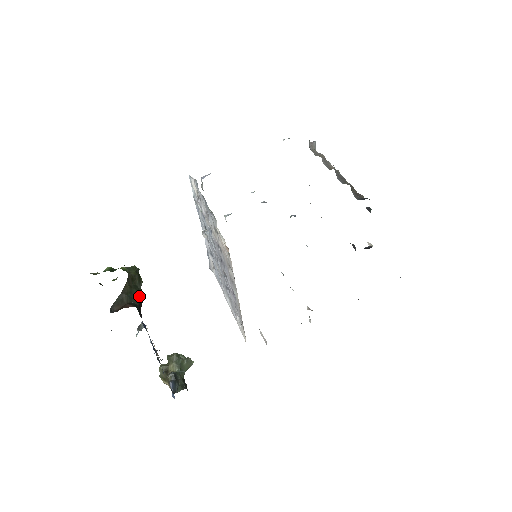
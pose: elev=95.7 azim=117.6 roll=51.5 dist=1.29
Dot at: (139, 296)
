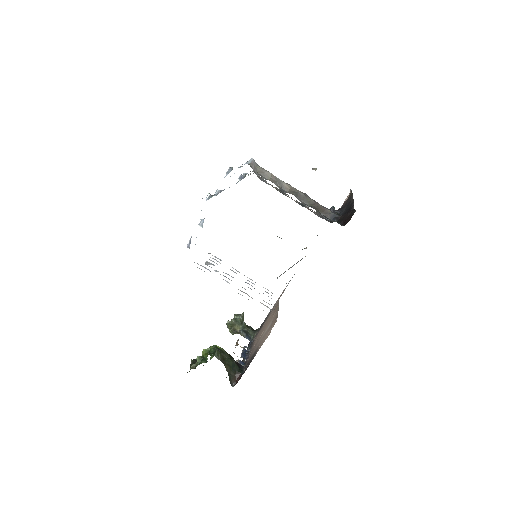
Dot at: (234, 362)
